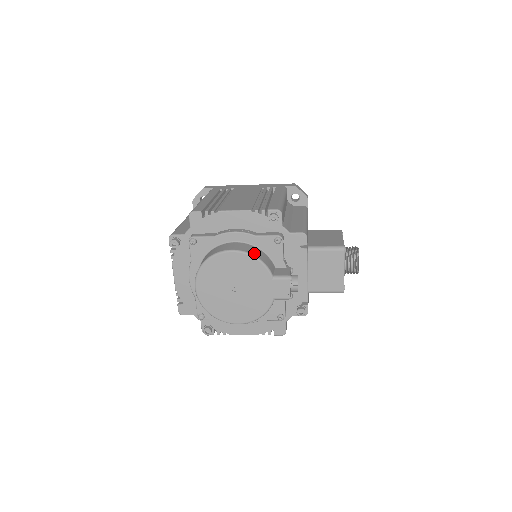
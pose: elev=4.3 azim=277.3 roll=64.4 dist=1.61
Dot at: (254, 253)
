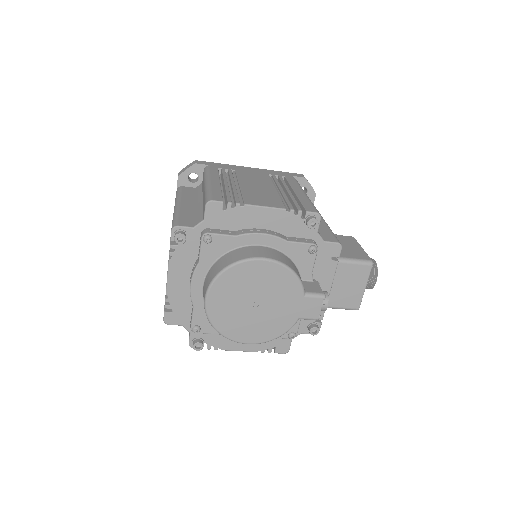
Dot at: (288, 264)
